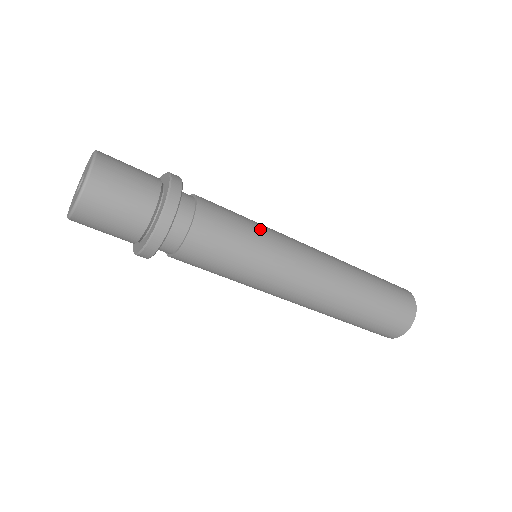
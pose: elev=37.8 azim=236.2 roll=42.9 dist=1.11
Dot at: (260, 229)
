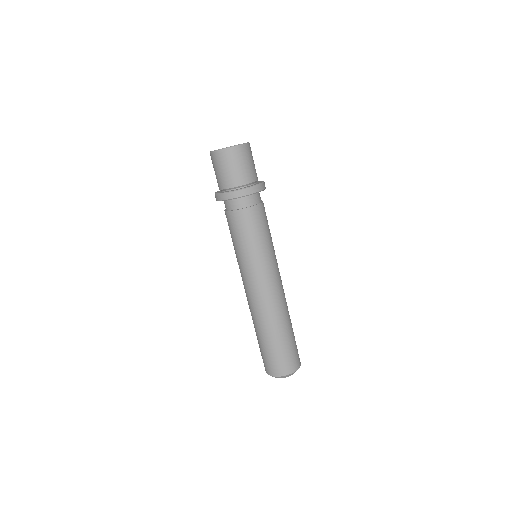
Dot at: occluded
